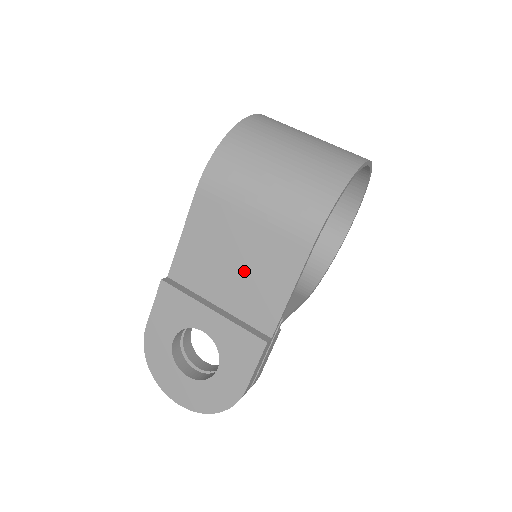
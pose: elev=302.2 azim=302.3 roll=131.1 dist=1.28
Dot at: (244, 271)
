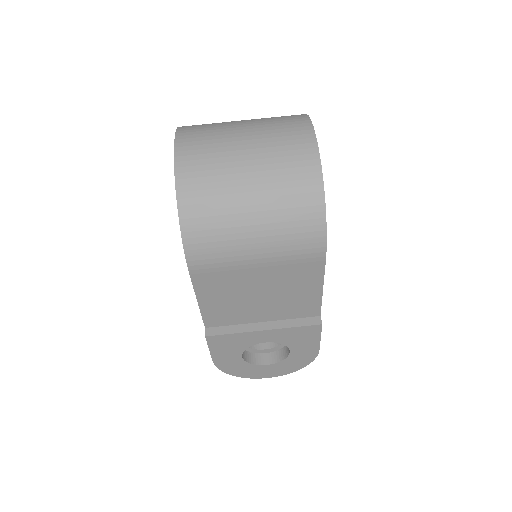
Dot at: (273, 296)
